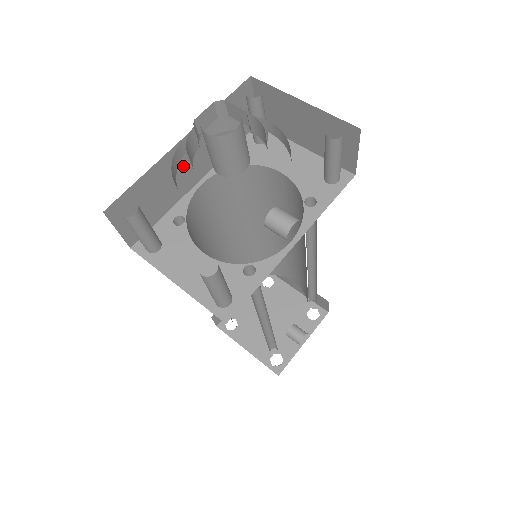
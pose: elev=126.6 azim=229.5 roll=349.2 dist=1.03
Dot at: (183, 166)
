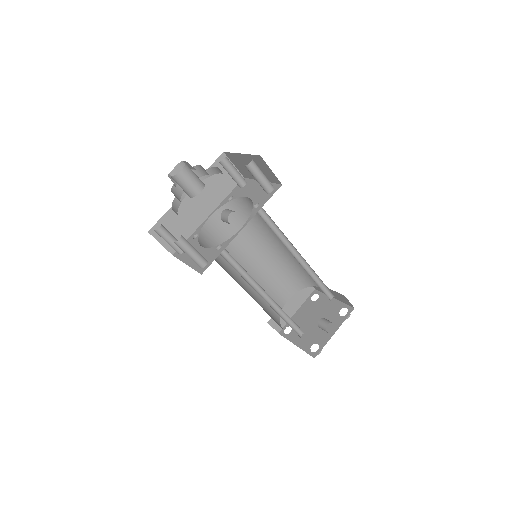
Dot at: (194, 206)
